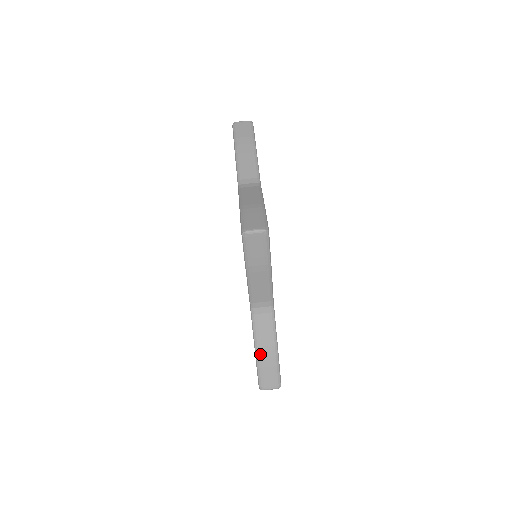
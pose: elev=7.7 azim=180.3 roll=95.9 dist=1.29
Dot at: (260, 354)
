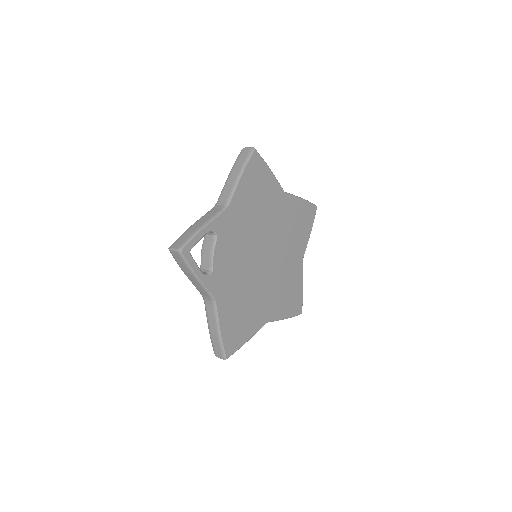
Dot at: (210, 331)
